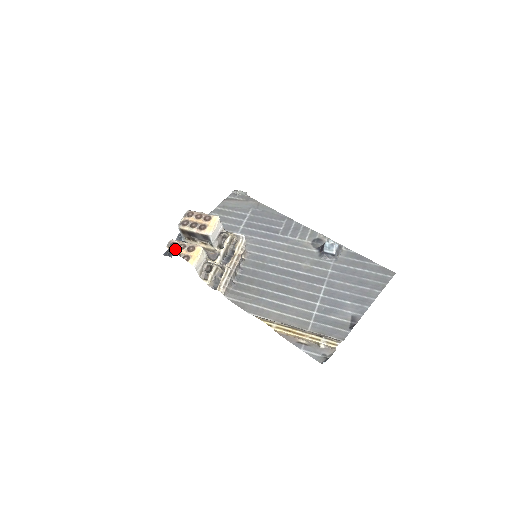
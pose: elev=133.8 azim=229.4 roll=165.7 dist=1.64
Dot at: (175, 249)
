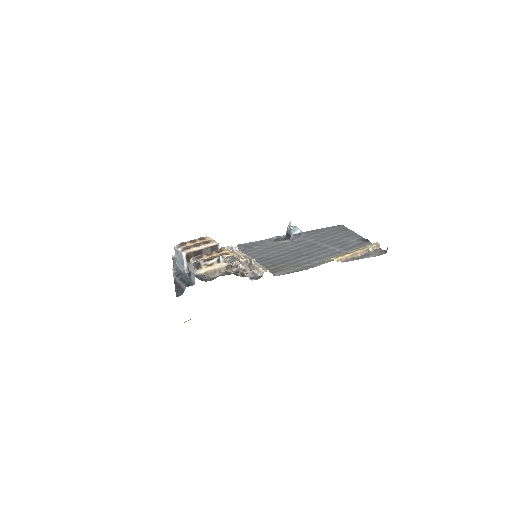
Dot at: (205, 257)
